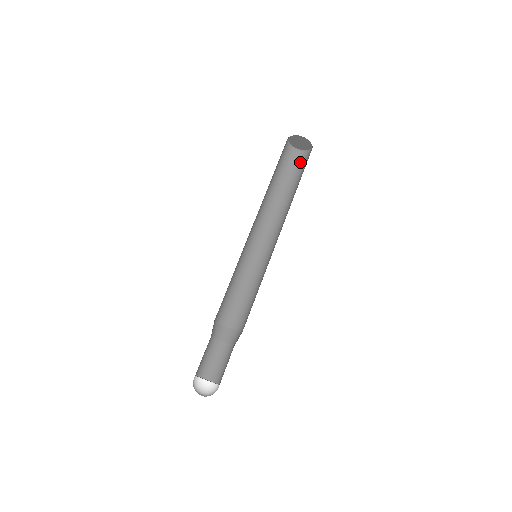
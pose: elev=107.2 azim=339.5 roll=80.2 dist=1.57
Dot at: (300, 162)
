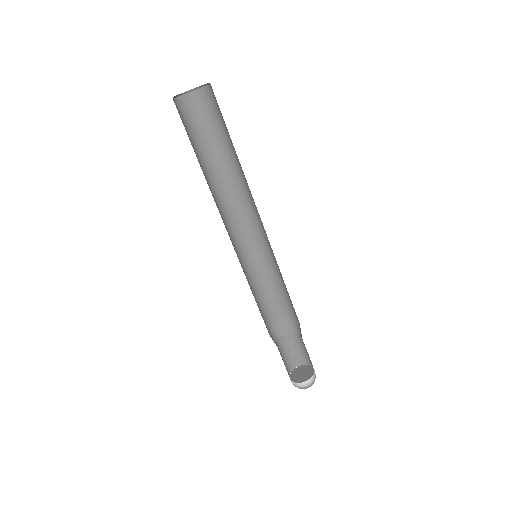
Dot at: (193, 112)
